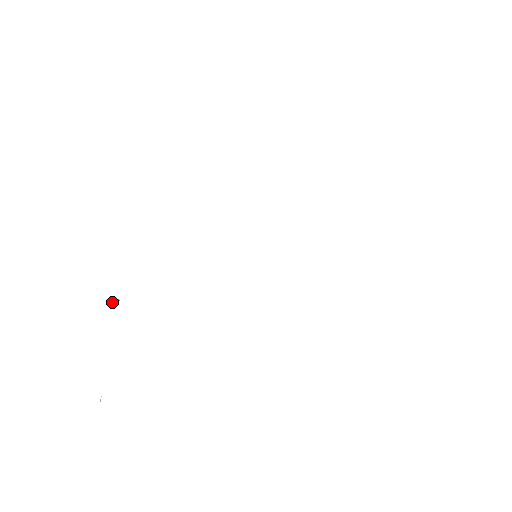
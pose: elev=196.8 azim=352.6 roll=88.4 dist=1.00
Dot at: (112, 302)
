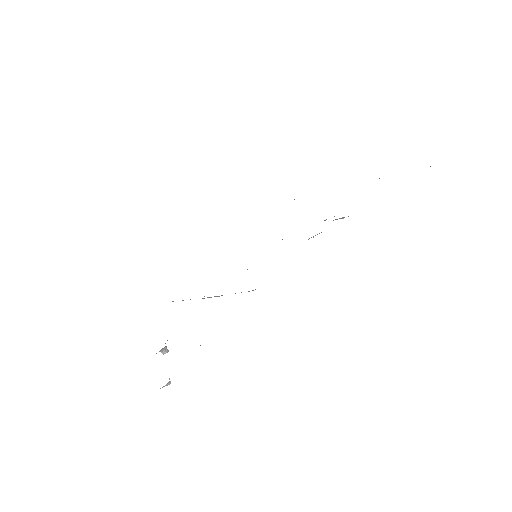
Dot at: occluded
